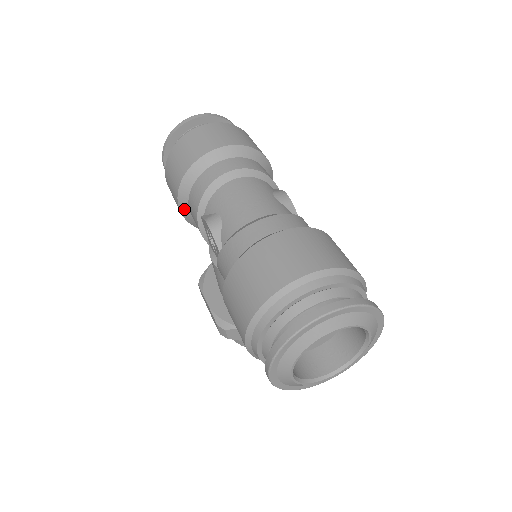
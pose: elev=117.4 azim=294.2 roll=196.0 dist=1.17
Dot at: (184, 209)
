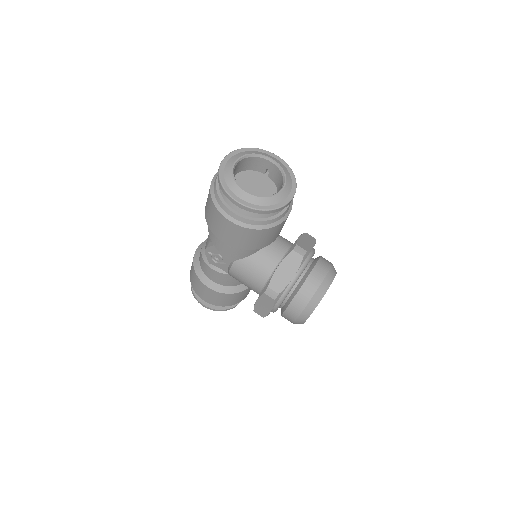
Dot at: (209, 284)
